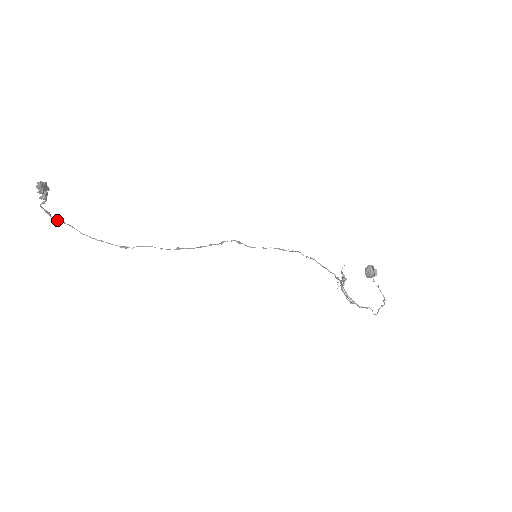
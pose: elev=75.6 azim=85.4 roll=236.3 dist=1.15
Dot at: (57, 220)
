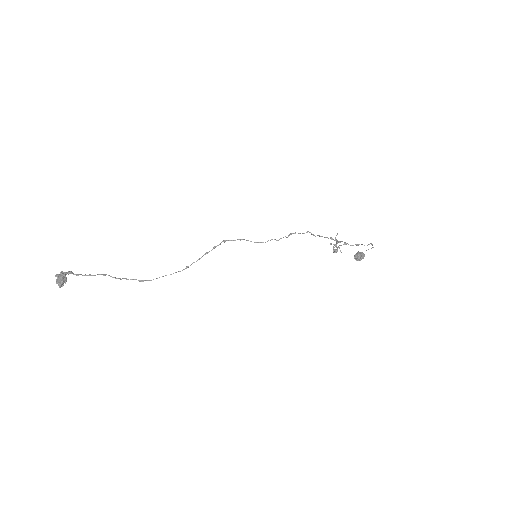
Dot at: occluded
